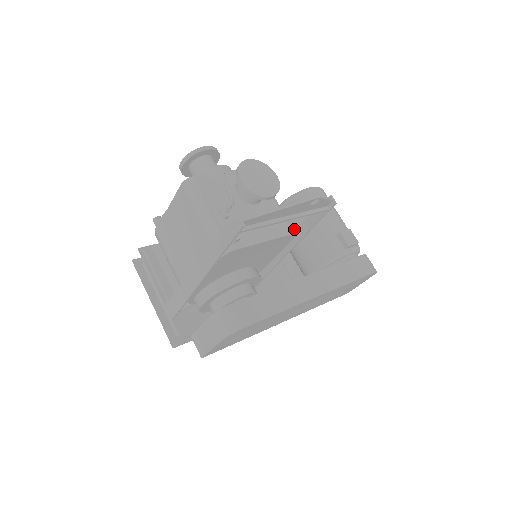
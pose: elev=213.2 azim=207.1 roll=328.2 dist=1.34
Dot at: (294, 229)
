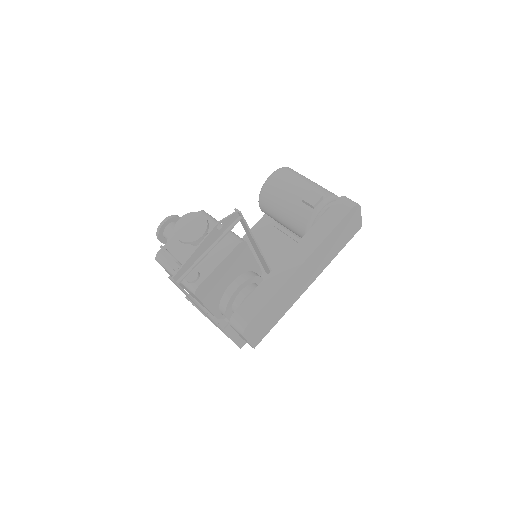
Dot at: (276, 216)
